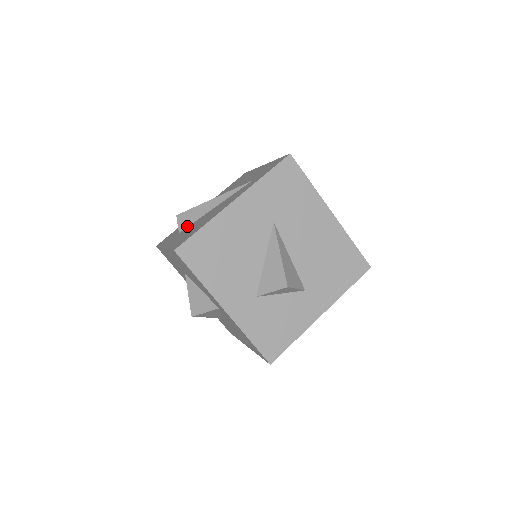
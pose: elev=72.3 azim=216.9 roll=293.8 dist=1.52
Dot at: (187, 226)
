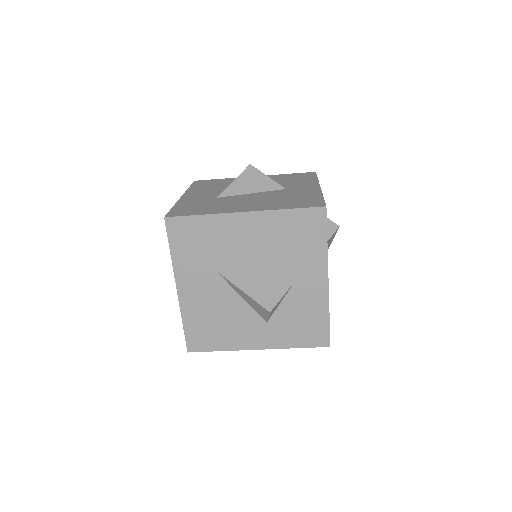
Dot at: occluded
